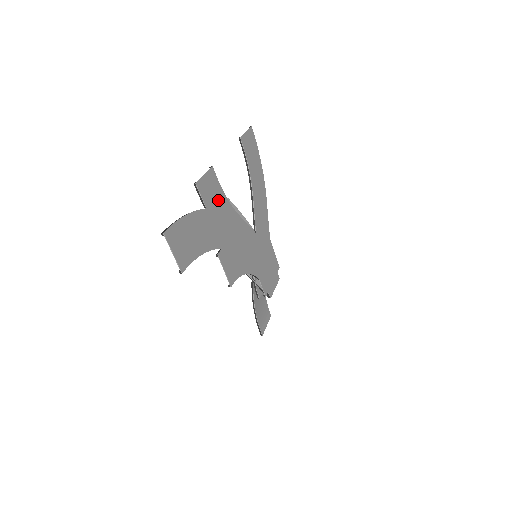
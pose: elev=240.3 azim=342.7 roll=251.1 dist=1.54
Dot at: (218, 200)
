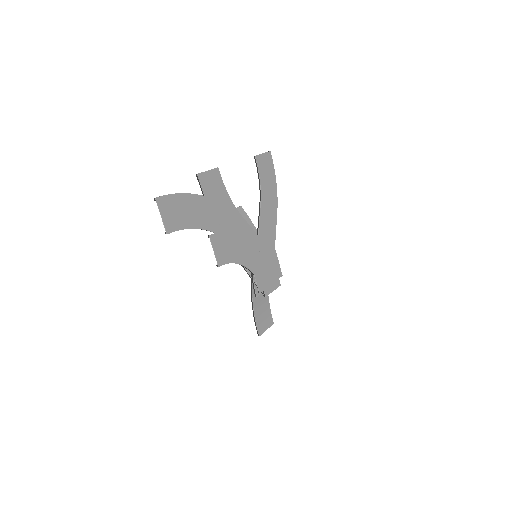
Dot at: (219, 194)
